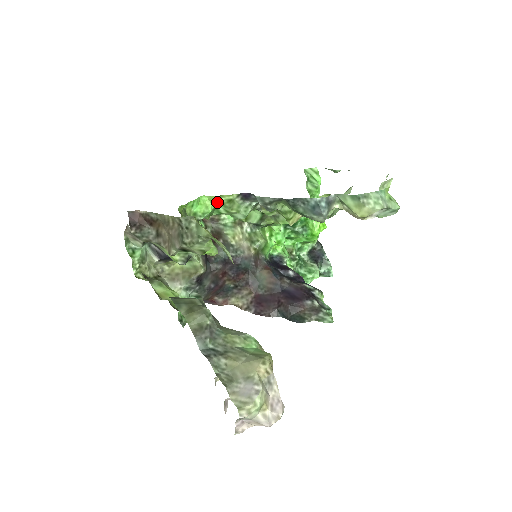
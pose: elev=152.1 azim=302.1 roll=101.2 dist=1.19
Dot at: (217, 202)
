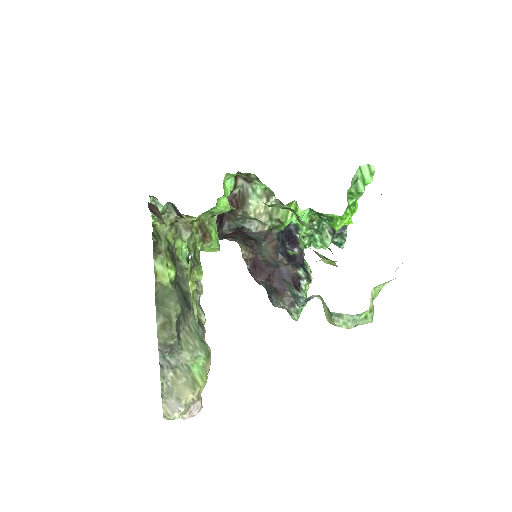
Dot at: occluded
